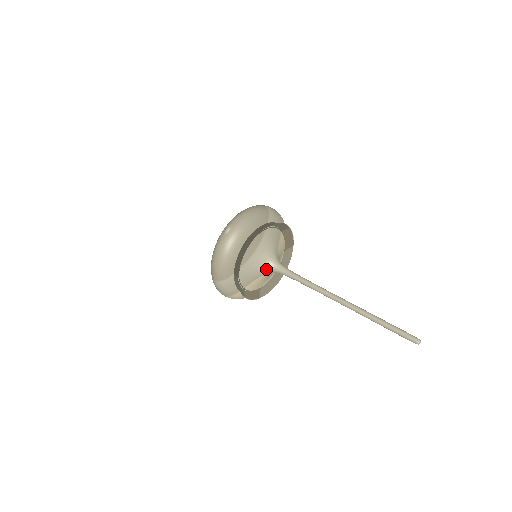
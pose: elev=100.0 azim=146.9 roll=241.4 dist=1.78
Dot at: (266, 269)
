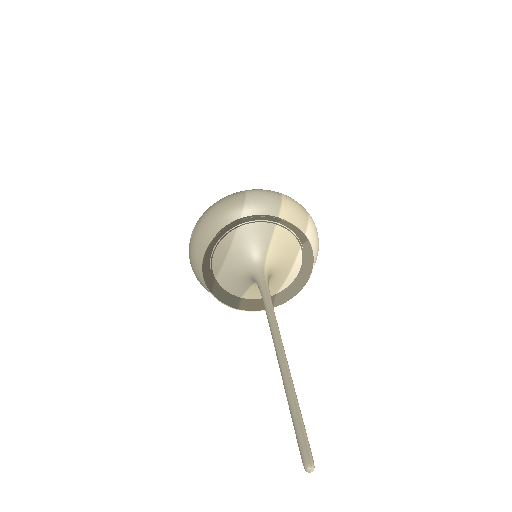
Dot at: (249, 278)
